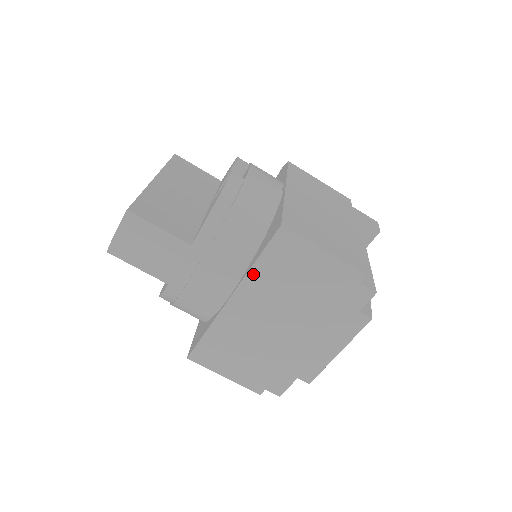
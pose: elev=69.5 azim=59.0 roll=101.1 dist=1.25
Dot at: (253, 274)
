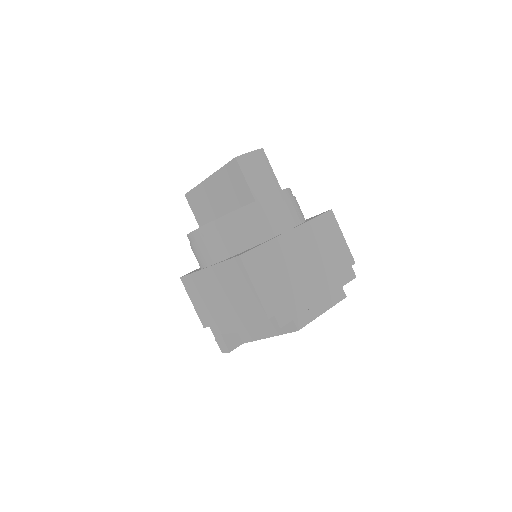
Dot at: (308, 225)
